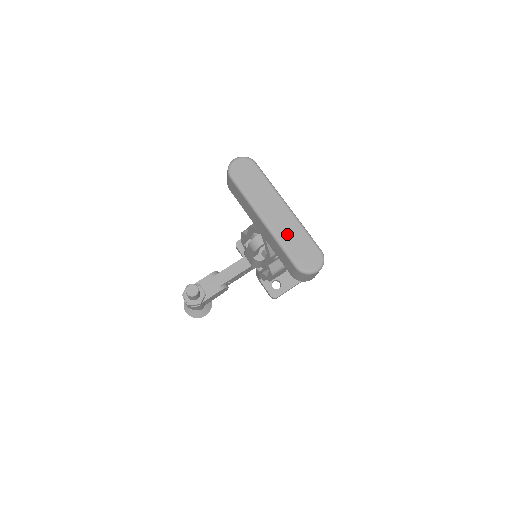
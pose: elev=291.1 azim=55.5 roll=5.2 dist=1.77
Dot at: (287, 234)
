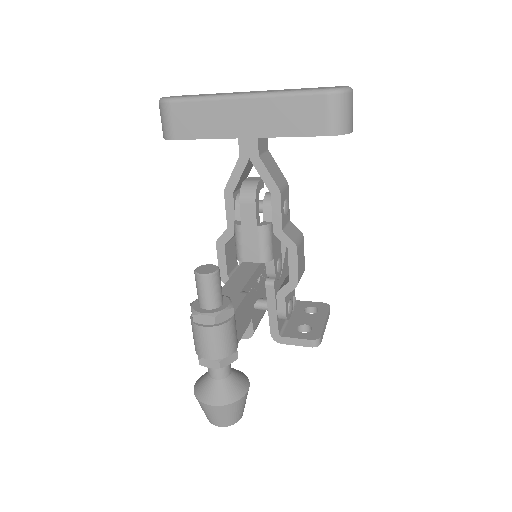
Dot at: (283, 90)
